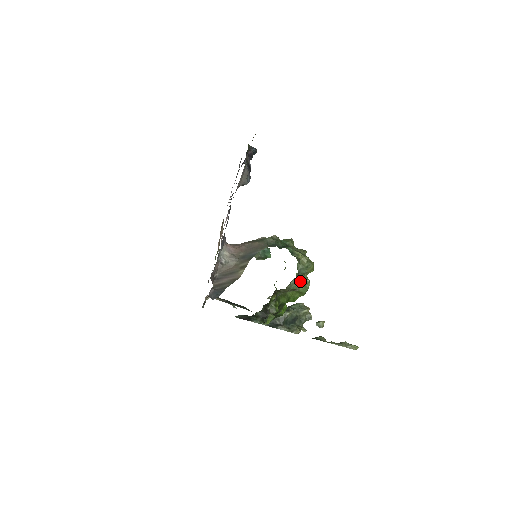
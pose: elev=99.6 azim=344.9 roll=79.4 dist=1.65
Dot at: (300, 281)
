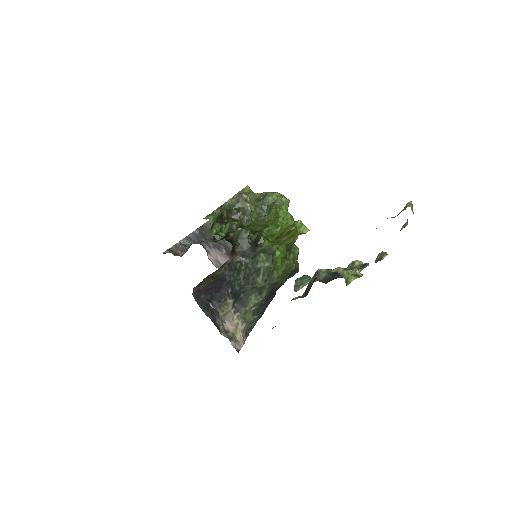
Dot at: (249, 193)
